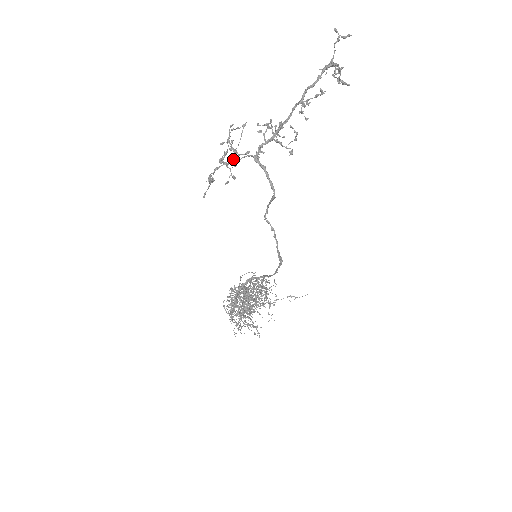
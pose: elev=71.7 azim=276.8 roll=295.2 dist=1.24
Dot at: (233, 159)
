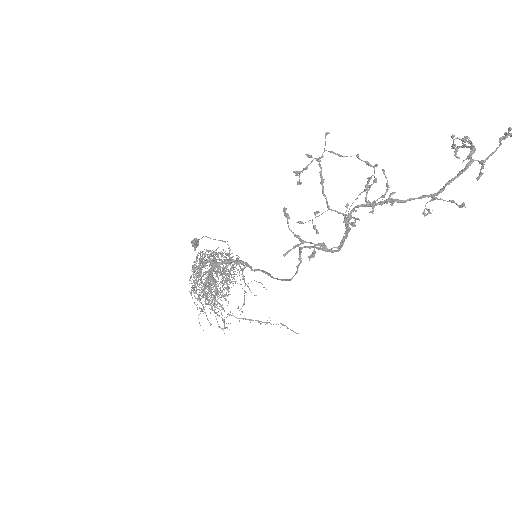
Dot at: (344, 239)
